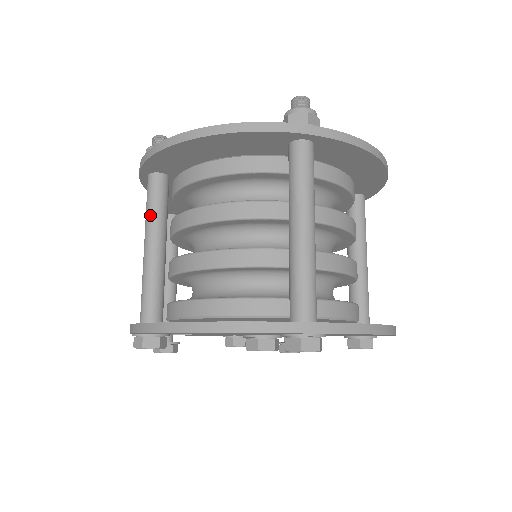
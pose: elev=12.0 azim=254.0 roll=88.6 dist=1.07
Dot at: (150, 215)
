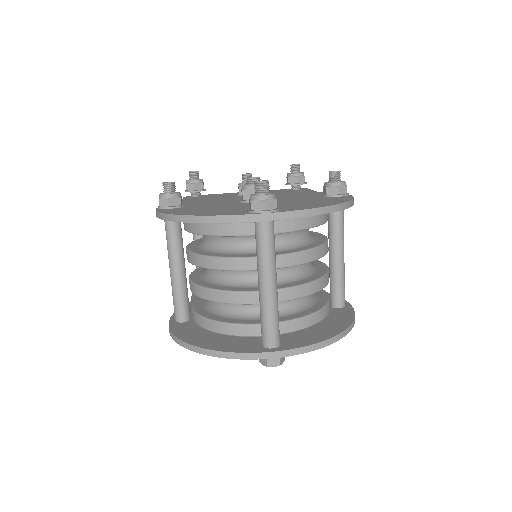
Dot at: (169, 248)
